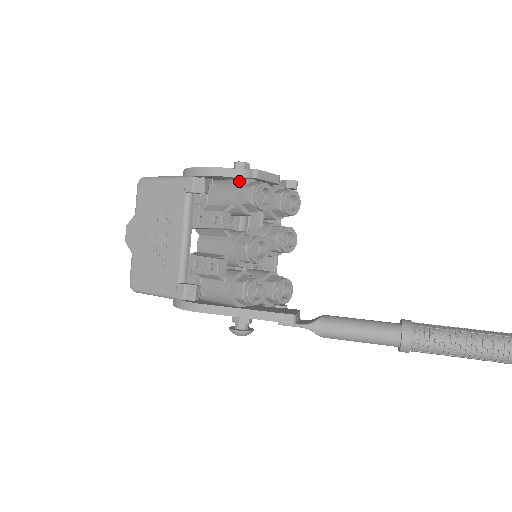
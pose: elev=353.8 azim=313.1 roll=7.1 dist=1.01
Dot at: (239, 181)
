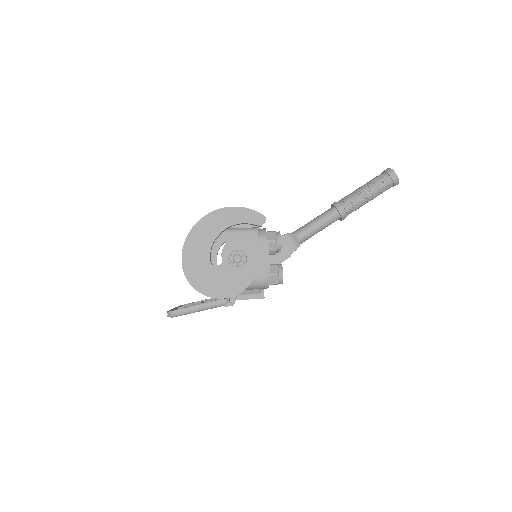
Dot at: (264, 285)
